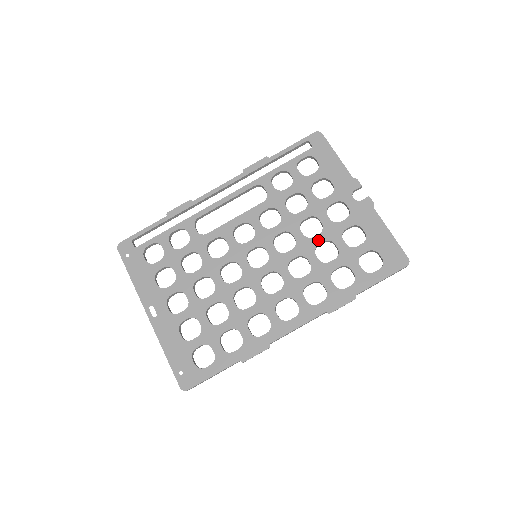
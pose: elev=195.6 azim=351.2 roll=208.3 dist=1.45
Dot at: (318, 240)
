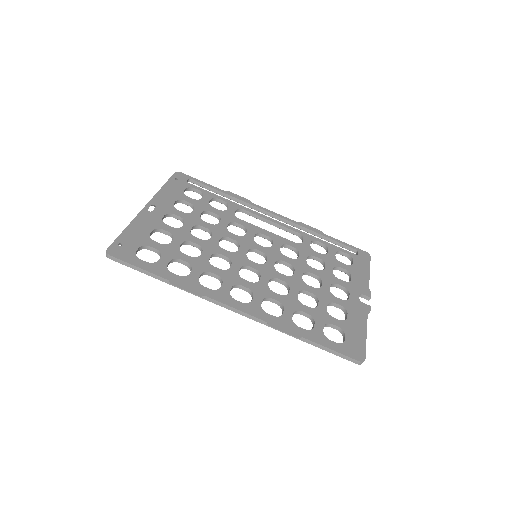
Dot at: (309, 289)
